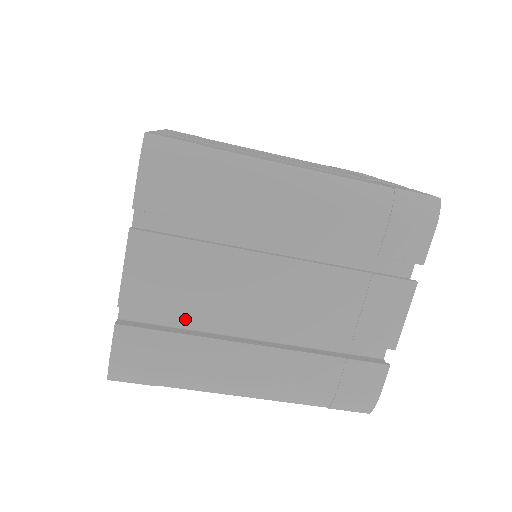
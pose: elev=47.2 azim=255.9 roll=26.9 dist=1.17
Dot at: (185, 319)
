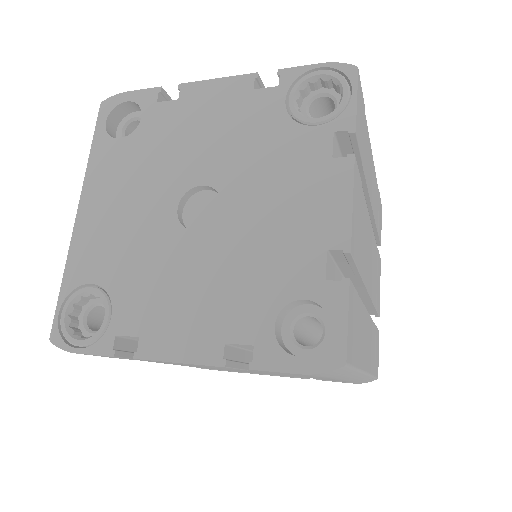
Dot at: occluded
